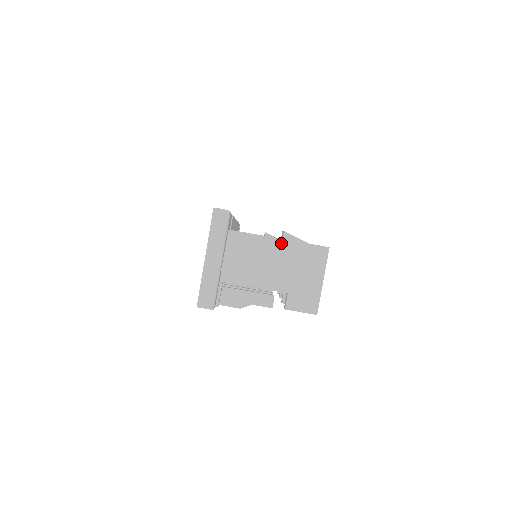
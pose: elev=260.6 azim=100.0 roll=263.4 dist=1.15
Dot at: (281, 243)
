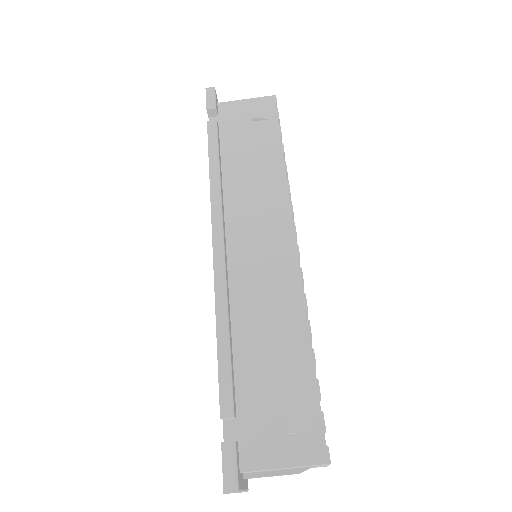
Dot at: (288, 468)
